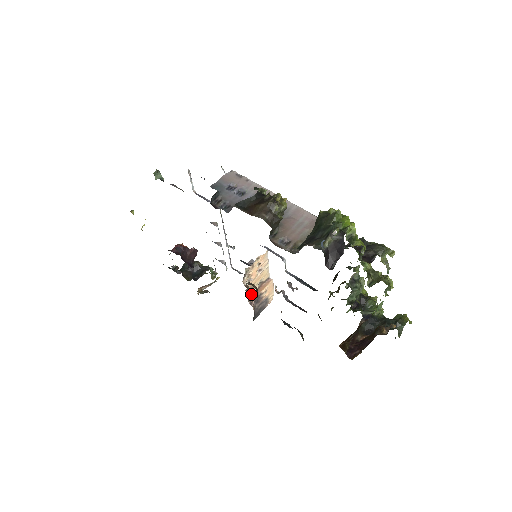
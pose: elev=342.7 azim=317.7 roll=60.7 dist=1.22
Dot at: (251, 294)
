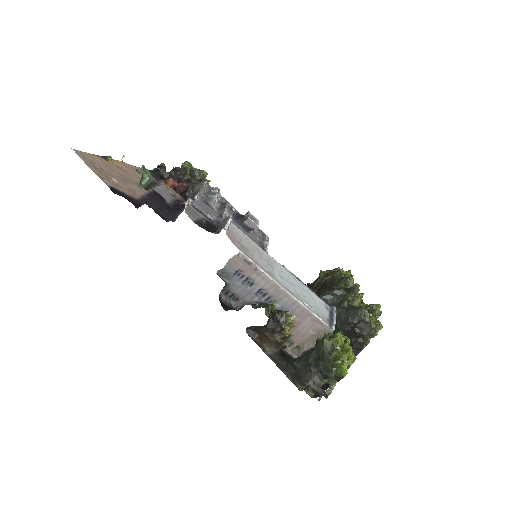
Dot at: occluded
